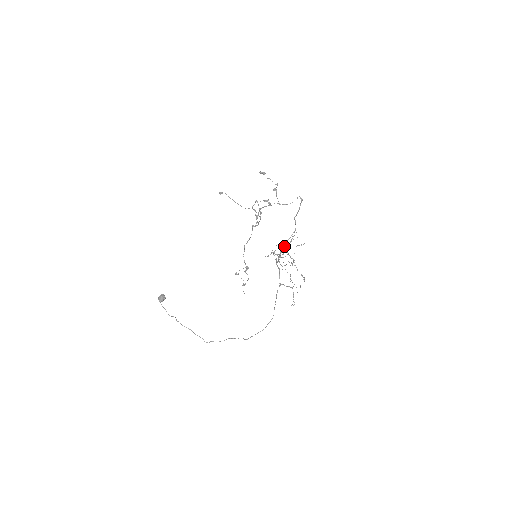
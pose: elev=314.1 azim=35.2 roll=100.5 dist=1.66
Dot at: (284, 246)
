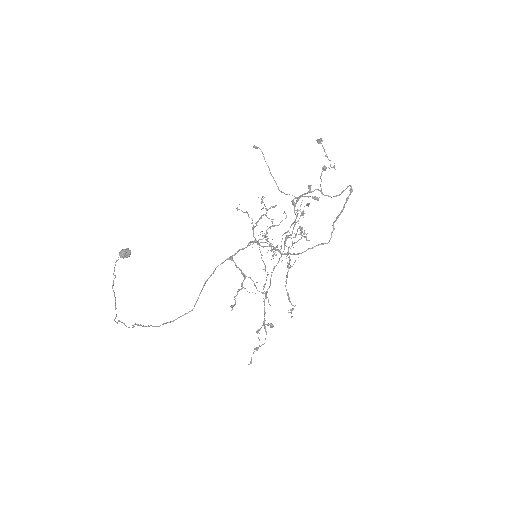
Dot at: (279, 224)
